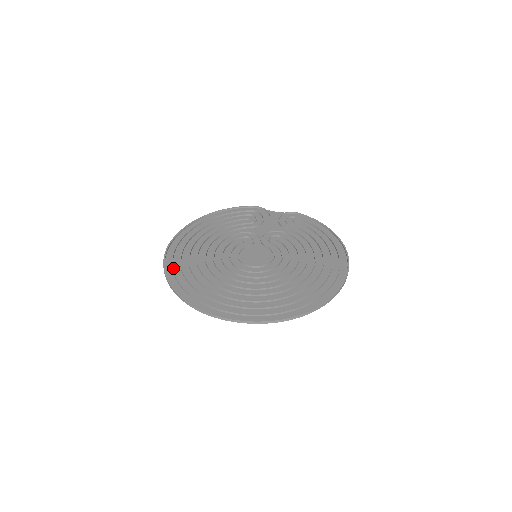
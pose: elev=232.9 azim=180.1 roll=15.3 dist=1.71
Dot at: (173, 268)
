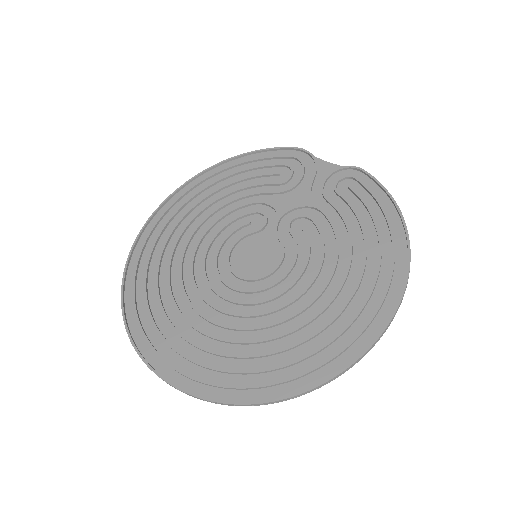
Dot at: (138, 260)
